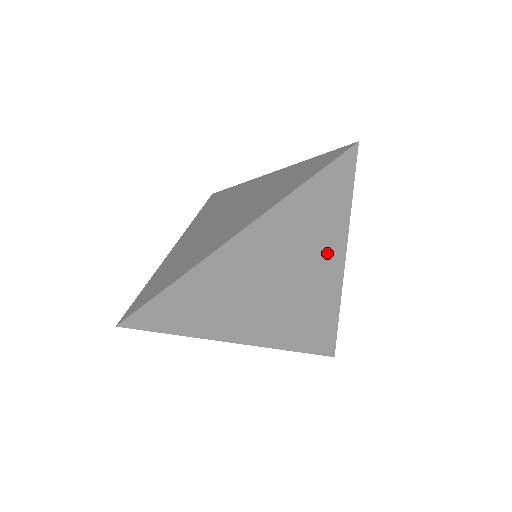
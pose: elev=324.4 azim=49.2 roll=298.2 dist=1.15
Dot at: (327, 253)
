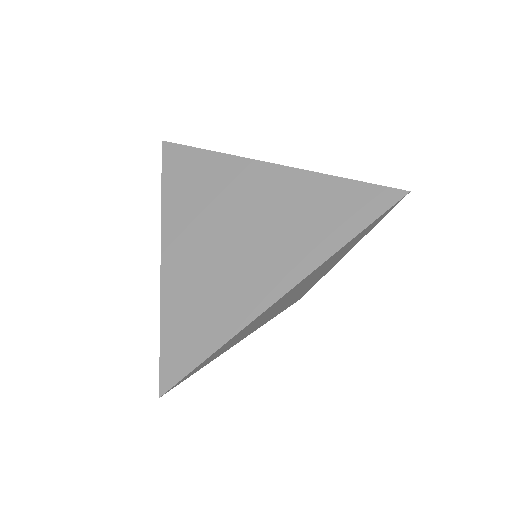
Dot at: (336, 260)
